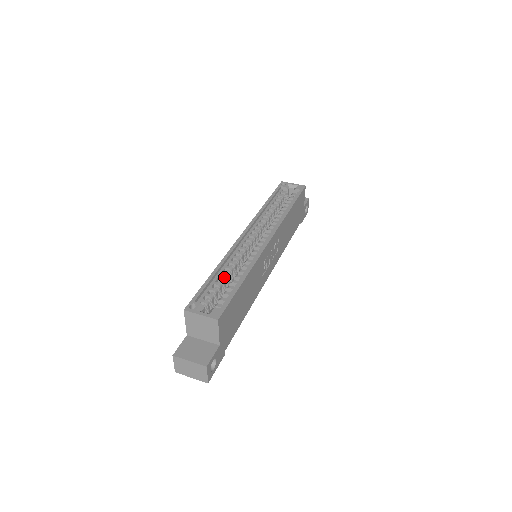
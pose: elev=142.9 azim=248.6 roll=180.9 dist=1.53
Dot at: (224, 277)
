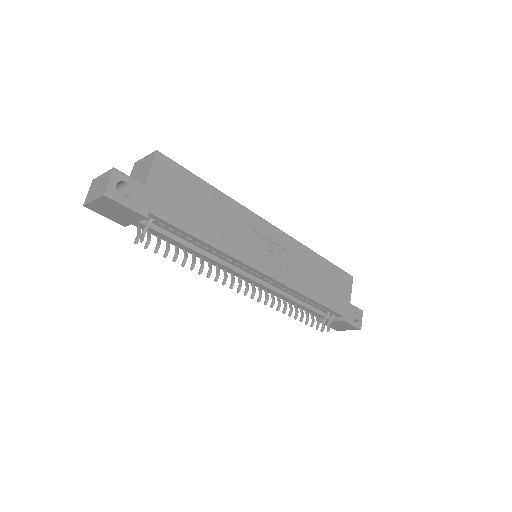
Dot at: occluded
